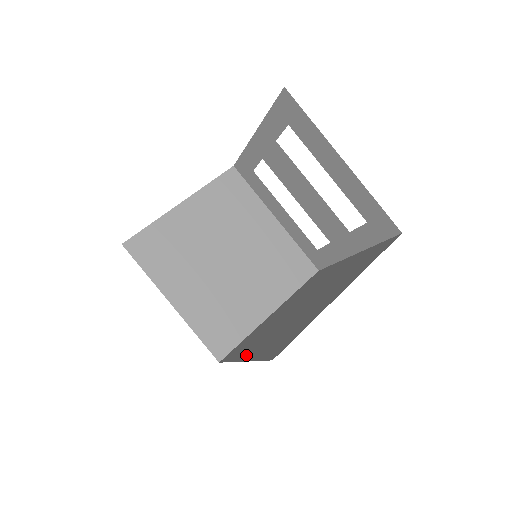
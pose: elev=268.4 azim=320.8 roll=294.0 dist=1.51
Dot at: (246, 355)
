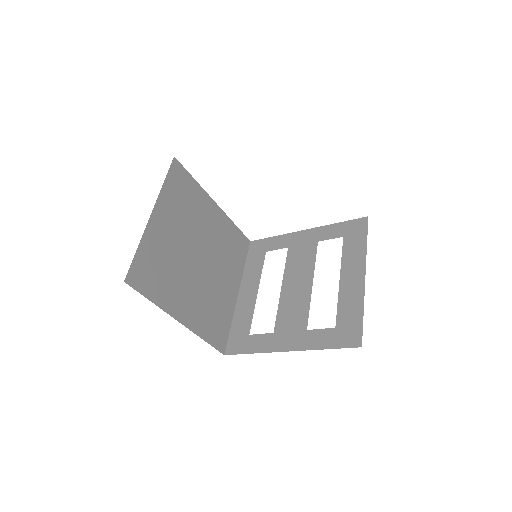
Dot at: occluded
